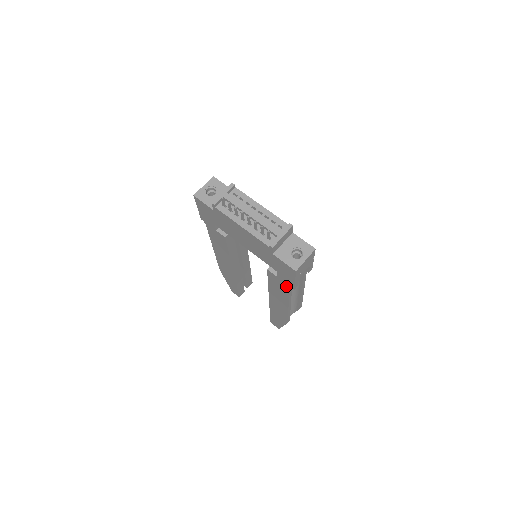
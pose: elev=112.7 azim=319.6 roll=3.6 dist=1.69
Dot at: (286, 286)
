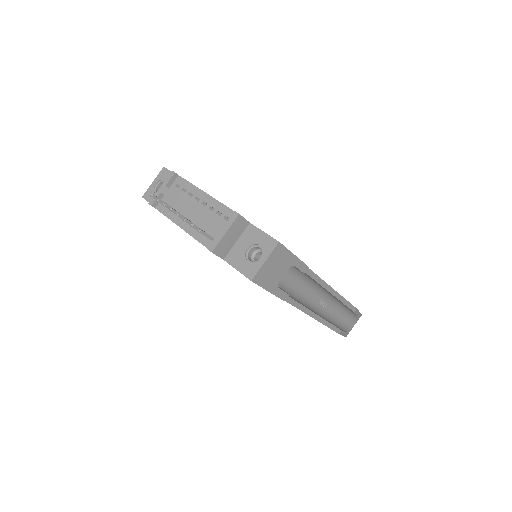
Dot at: occluded
